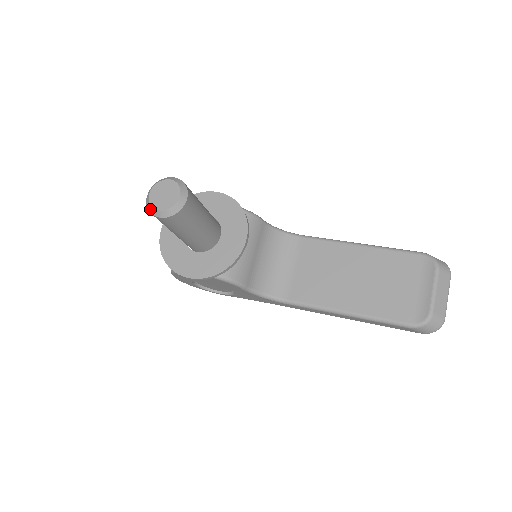
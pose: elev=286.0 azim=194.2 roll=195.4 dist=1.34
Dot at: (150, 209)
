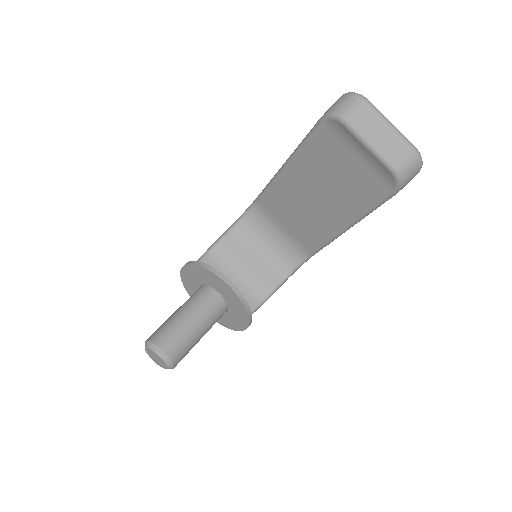
Dot at: occluded
